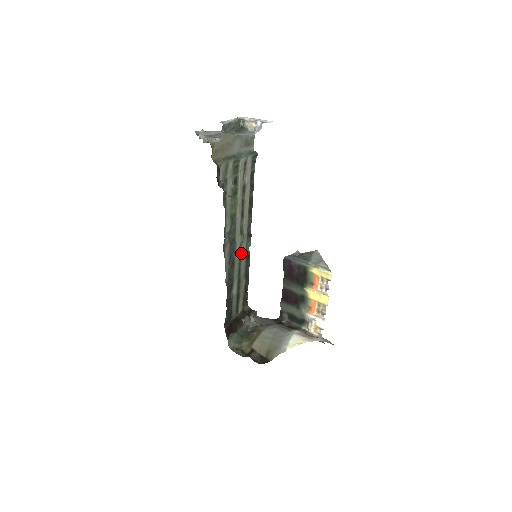
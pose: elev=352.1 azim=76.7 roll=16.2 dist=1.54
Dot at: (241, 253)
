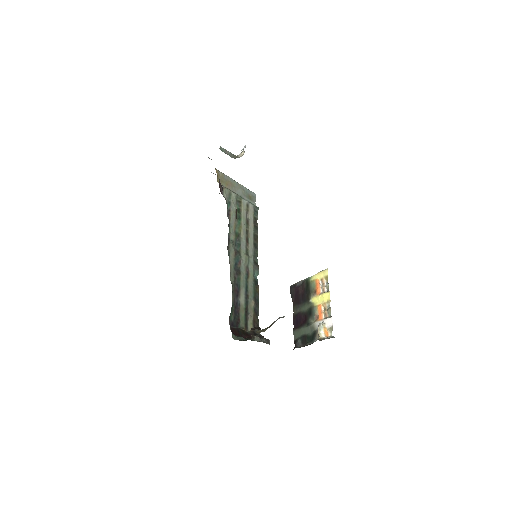
Dot at: (248, 272)
